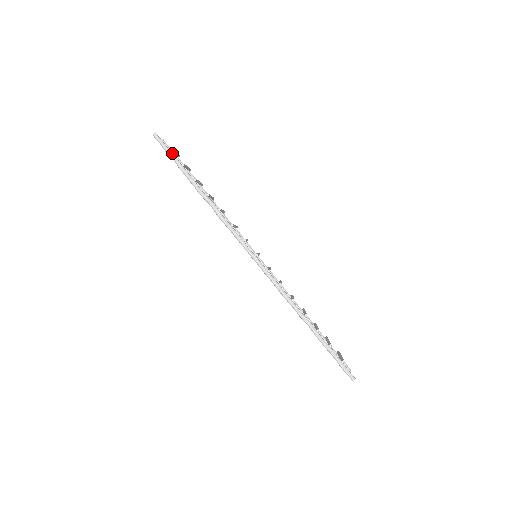
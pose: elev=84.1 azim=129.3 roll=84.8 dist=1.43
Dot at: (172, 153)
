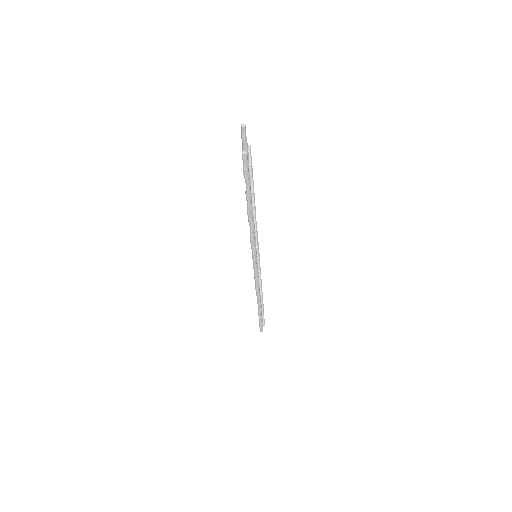
Dot at: (249, 178)
